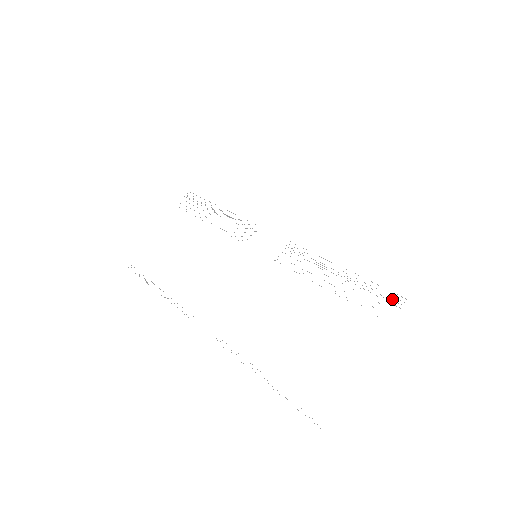
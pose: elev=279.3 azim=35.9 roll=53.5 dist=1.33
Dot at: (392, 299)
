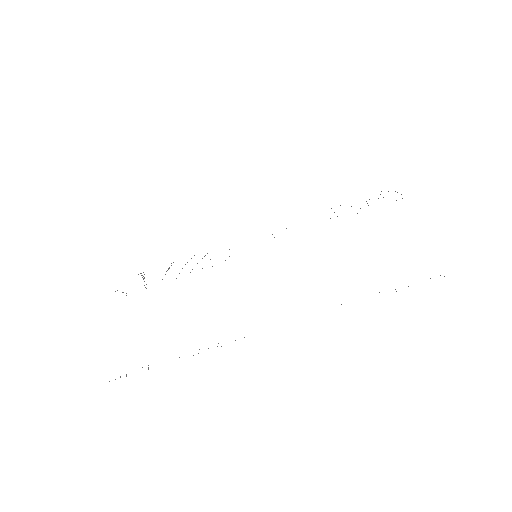
Dot at: occluded
